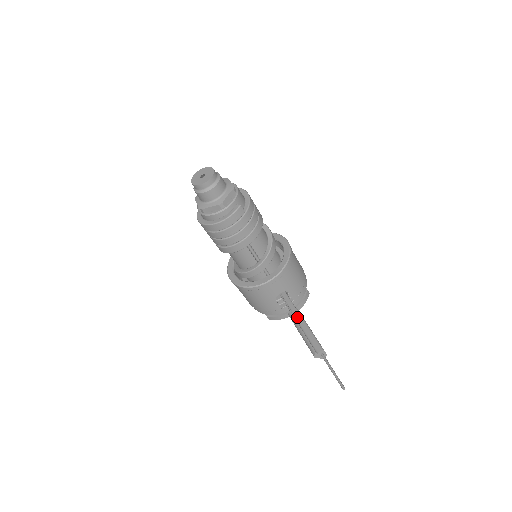
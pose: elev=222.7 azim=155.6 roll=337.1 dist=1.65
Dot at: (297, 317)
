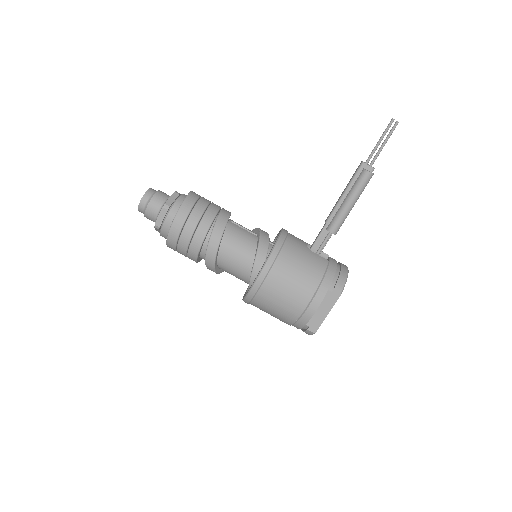
Dot at: (331, 211)
